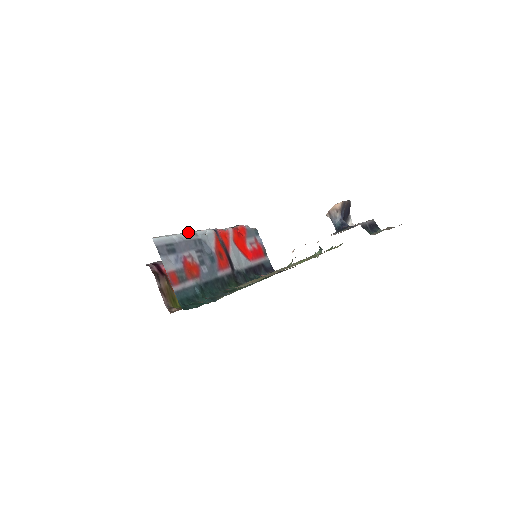
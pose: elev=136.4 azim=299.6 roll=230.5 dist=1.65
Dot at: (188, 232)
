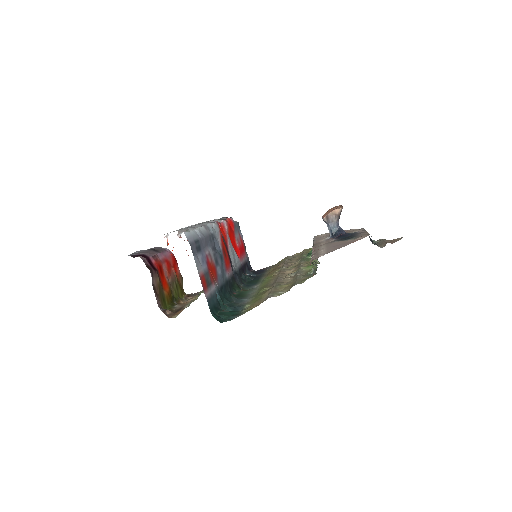
Dot at: (202, 225)
